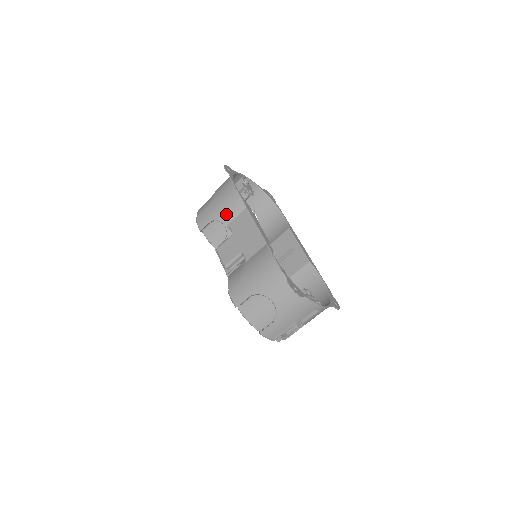
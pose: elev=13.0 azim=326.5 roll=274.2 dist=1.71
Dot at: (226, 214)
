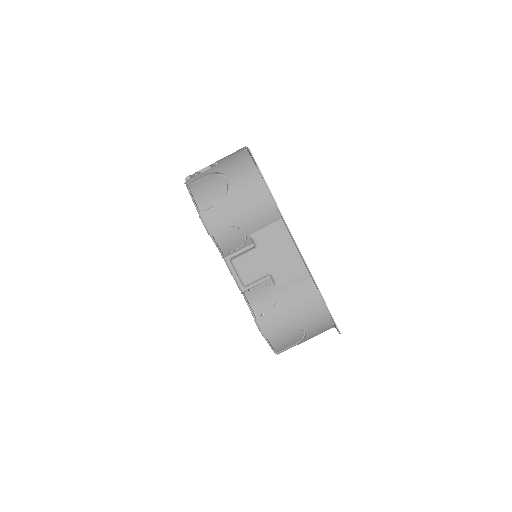
Dot at: (252, 222)
